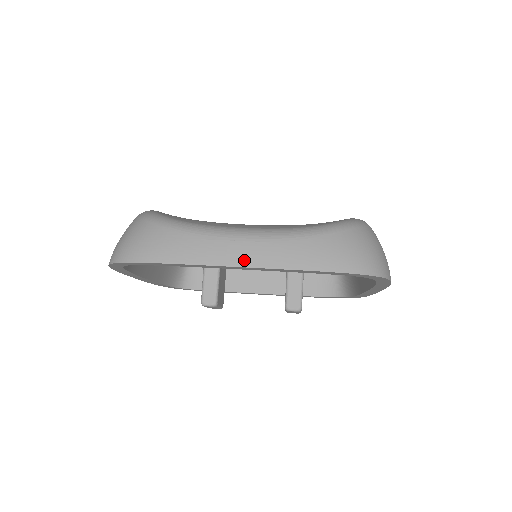
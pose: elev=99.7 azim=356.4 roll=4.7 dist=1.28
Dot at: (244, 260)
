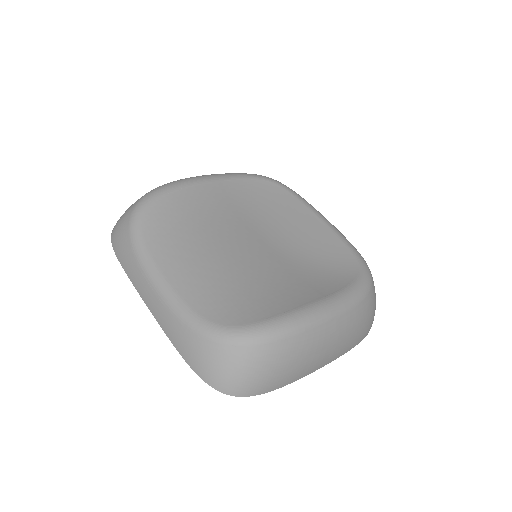
Dot at: (149, 304)
